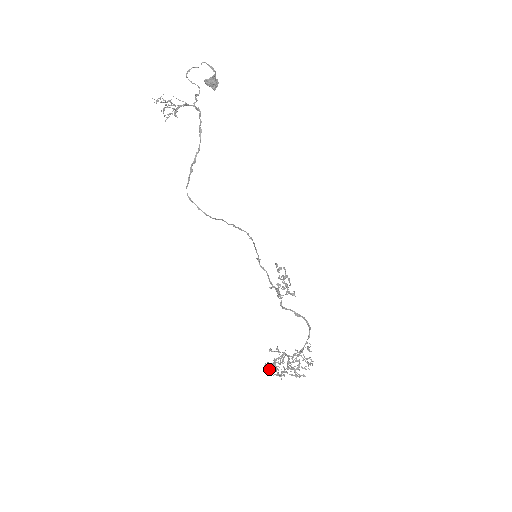
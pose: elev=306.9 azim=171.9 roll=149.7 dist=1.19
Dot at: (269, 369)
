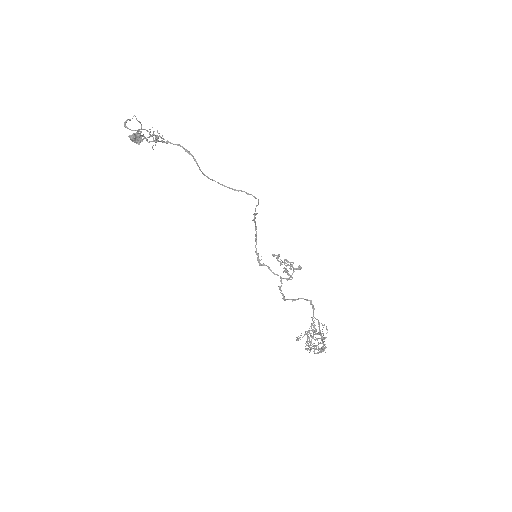
Dot at: (317, 345)
